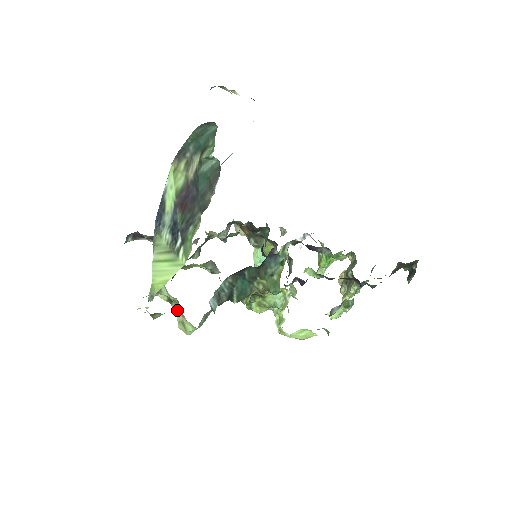
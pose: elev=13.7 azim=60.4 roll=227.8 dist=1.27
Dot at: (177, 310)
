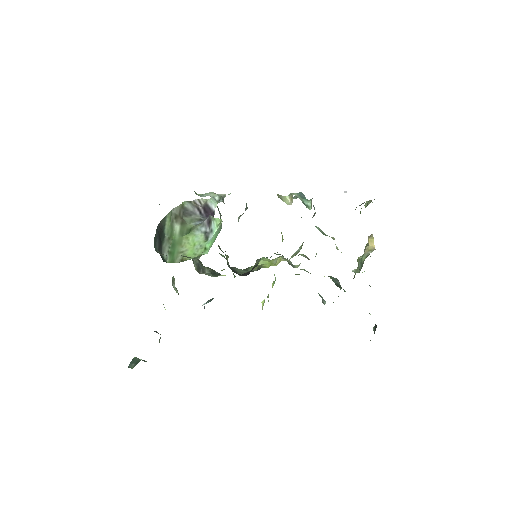
Dot at: occluded
